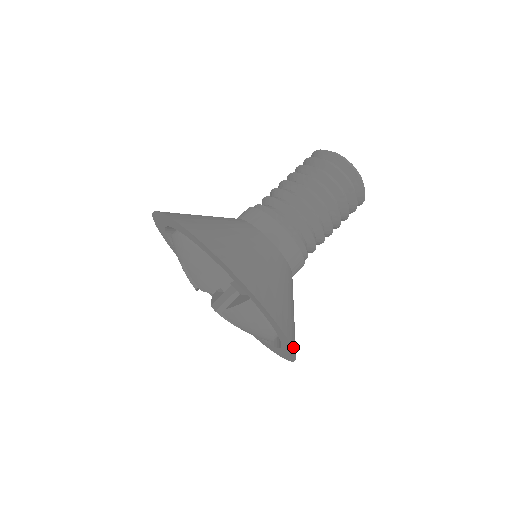
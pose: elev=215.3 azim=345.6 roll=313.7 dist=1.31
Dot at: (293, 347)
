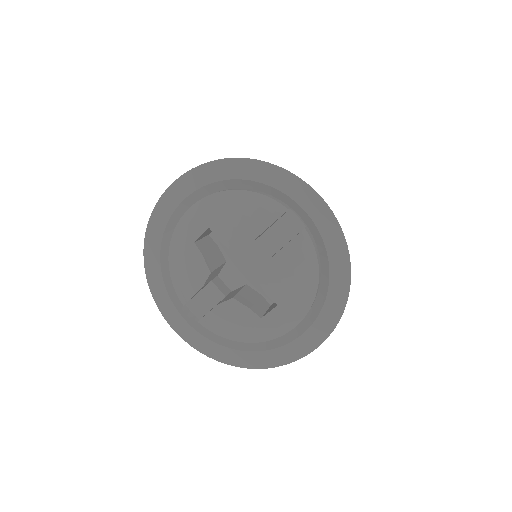
Dot at: (349, 281)
